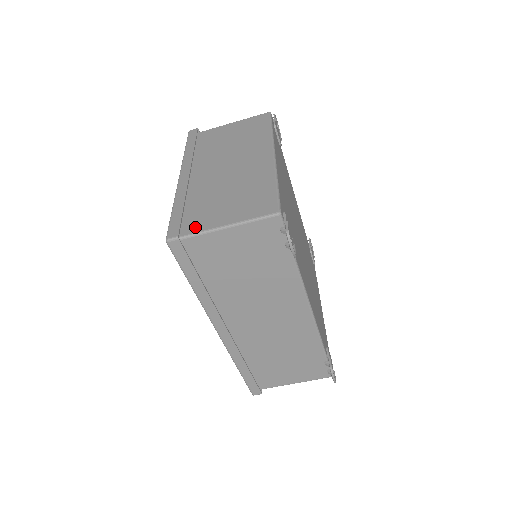
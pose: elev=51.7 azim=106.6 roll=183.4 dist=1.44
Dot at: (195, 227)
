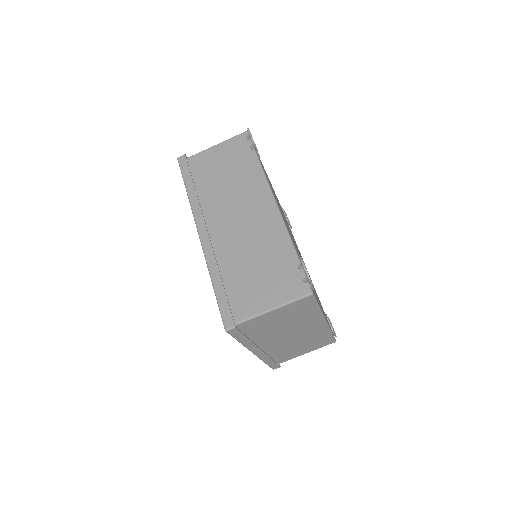
Dot at: occluded
